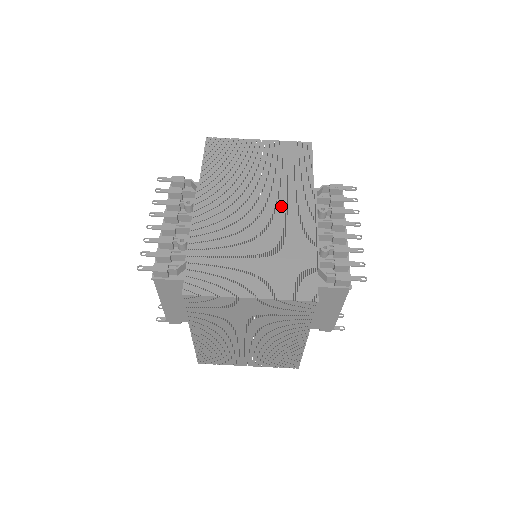
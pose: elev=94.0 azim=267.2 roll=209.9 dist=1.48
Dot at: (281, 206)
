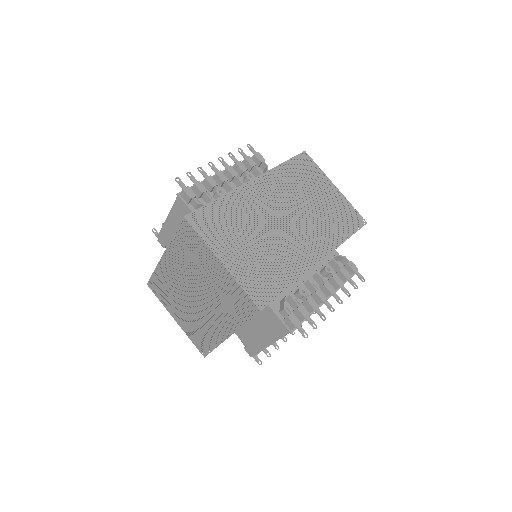
Dot at: (303, 236)
